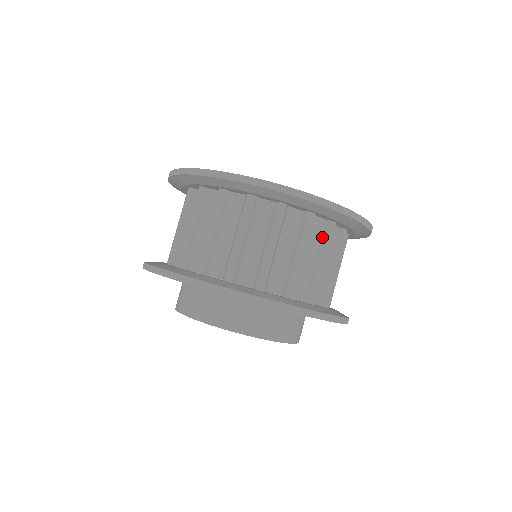
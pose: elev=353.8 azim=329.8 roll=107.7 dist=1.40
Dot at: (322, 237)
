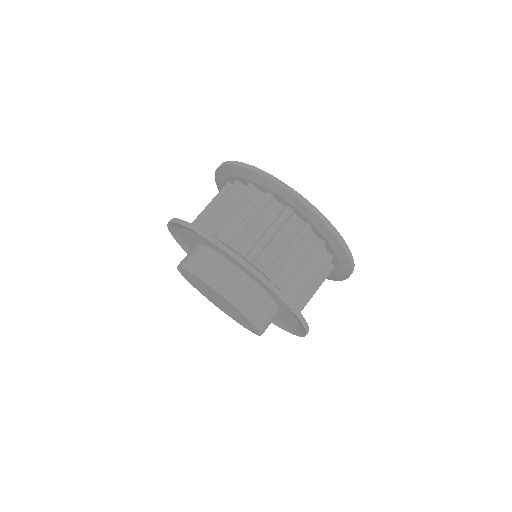
Dot at: (296, 233)
